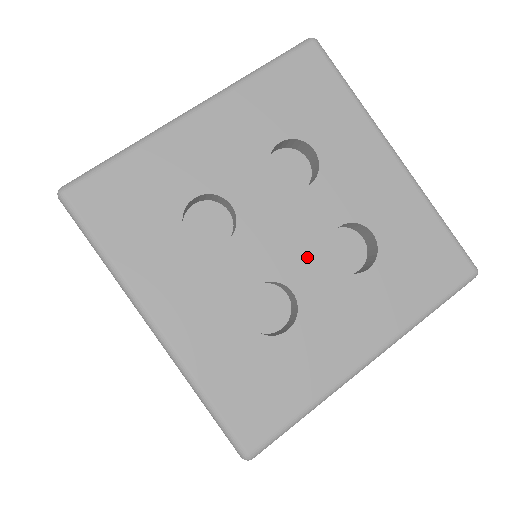
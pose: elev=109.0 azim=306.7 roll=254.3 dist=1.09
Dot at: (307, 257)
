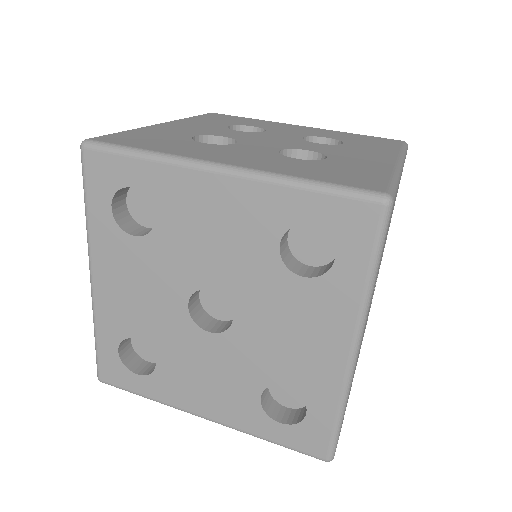
Dot at: (269, 145)
